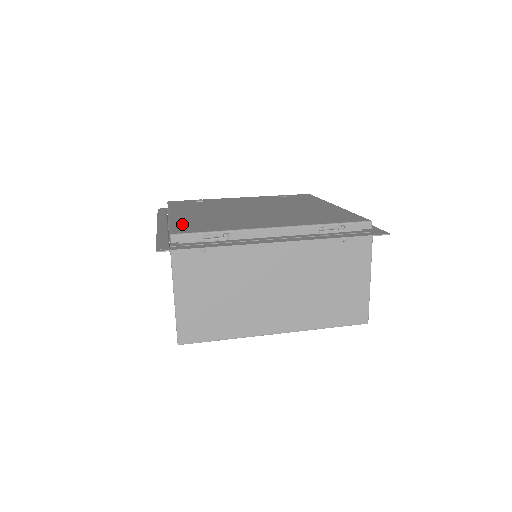
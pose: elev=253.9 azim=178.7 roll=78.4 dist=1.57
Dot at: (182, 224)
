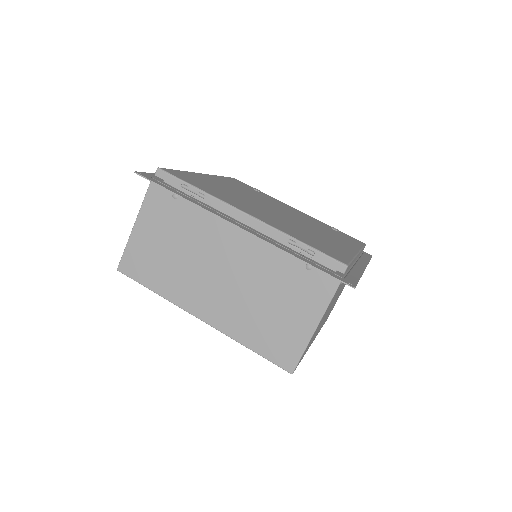
Dot at: (188, 174)
